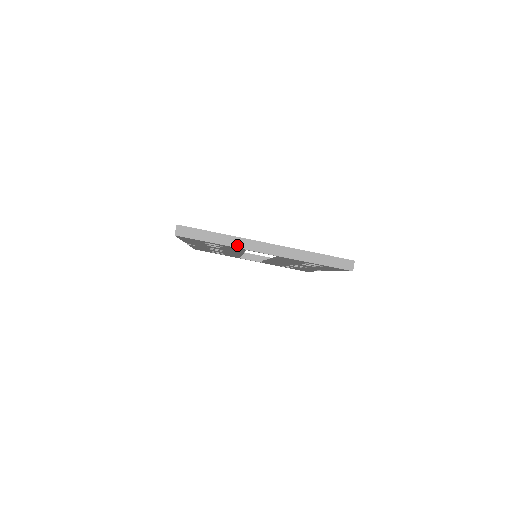
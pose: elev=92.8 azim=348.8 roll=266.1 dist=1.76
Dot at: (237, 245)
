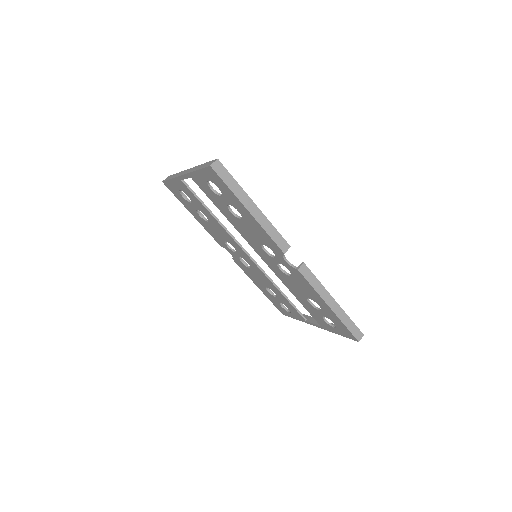
Dot at: occluded
